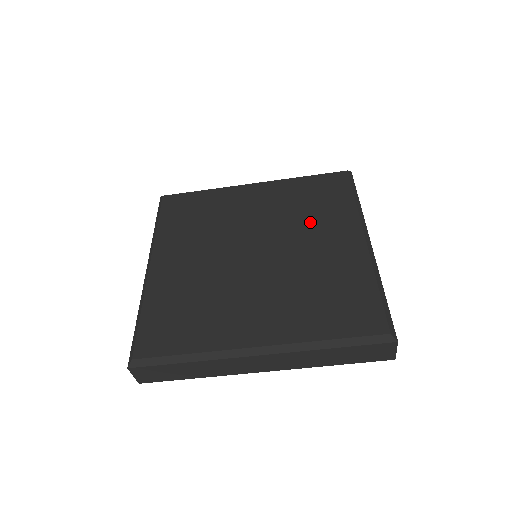
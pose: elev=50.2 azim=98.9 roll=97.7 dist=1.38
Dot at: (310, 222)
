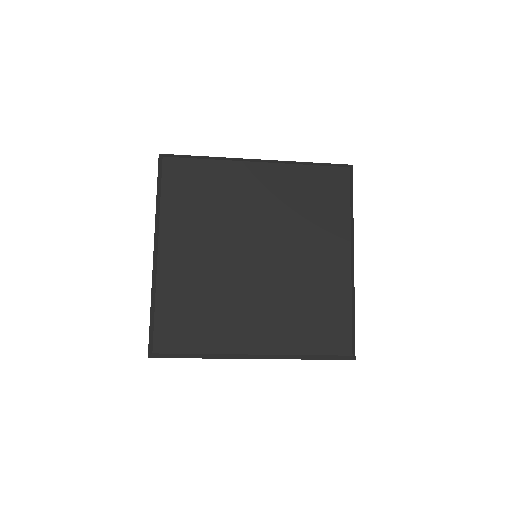
Dot at: (308, 229)
